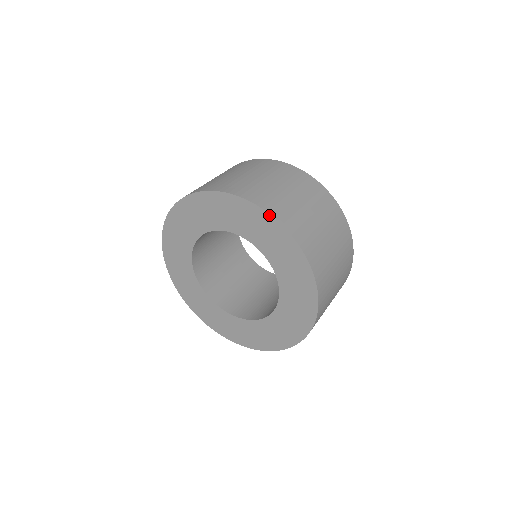
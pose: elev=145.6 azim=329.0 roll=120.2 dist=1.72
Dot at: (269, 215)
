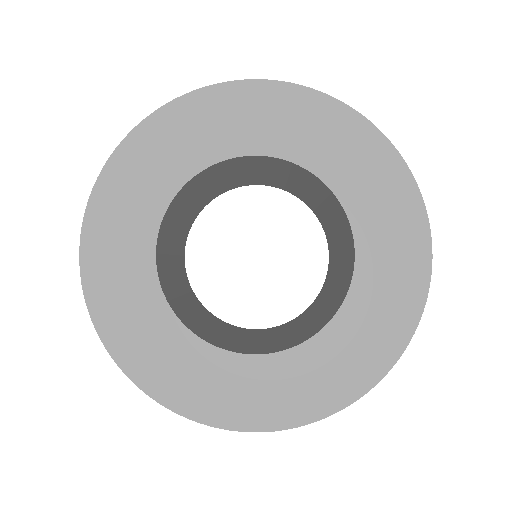
Dot at: (346, 106)
